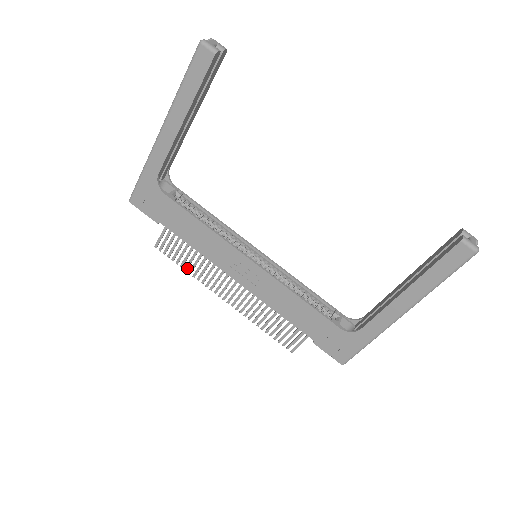
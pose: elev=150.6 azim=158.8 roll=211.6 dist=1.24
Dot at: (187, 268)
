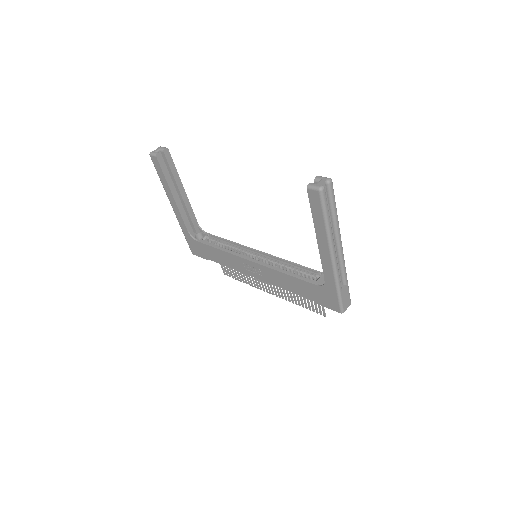
Dot at: (243, 281)
